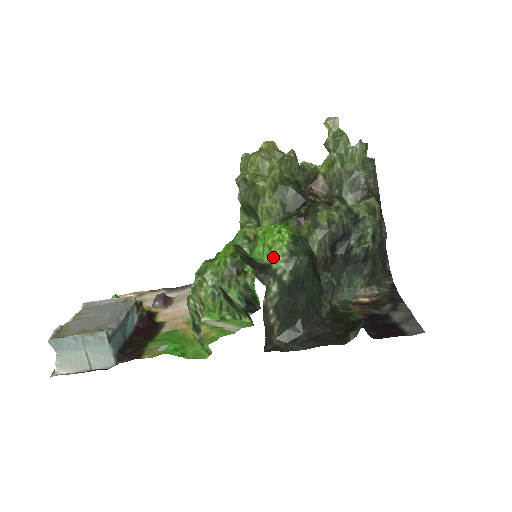
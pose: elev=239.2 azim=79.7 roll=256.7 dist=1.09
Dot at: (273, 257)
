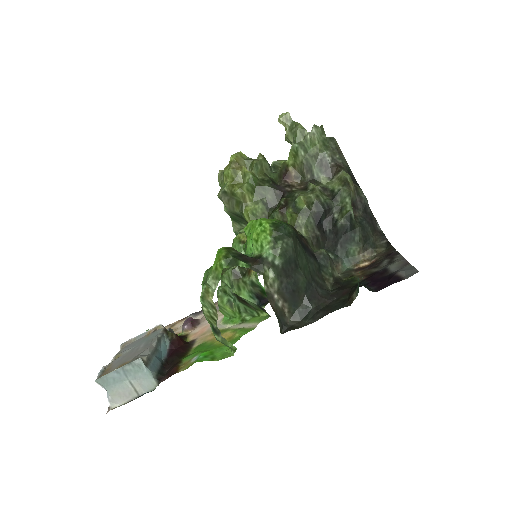
Dot at: (261, 248)
